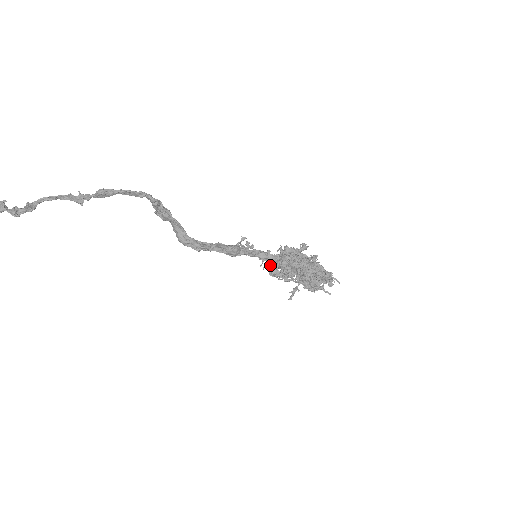
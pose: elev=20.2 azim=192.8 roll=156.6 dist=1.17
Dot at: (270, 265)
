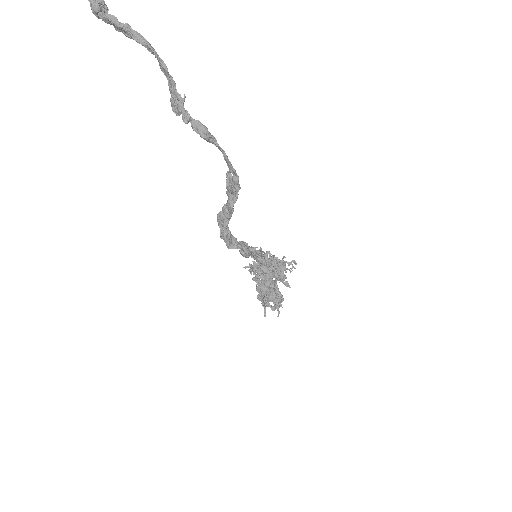
Dot at: occluded
